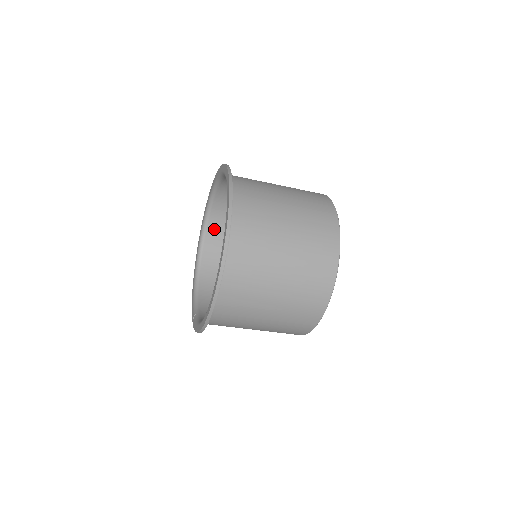
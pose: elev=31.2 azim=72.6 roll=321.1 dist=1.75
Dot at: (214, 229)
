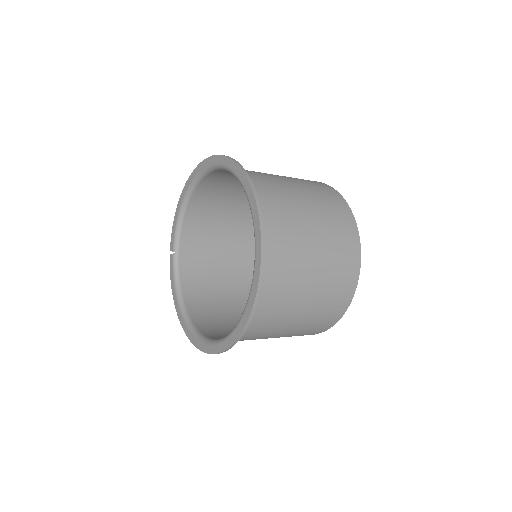
Dot at: (225, 172)
